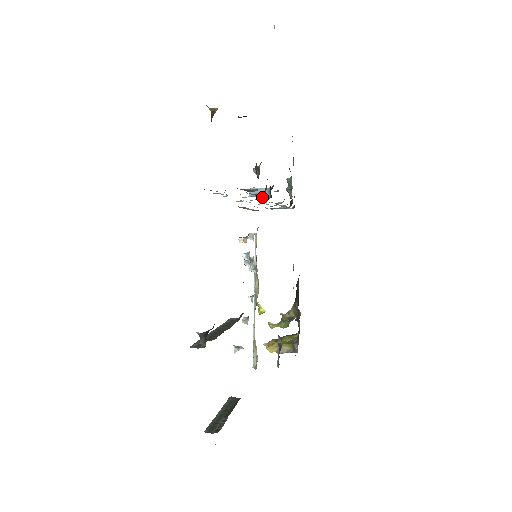
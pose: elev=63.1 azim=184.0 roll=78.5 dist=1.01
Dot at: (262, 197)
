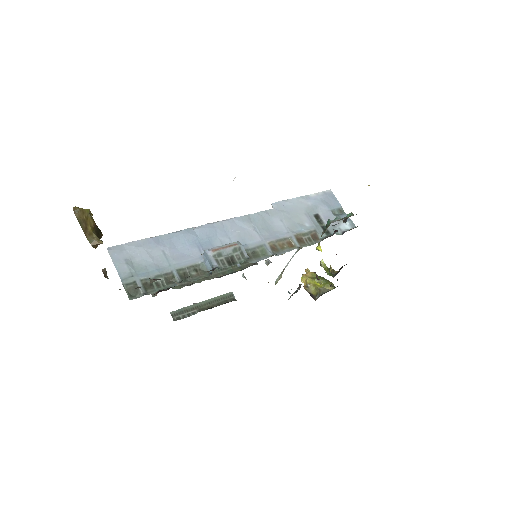
Dot at: (186, 278)
